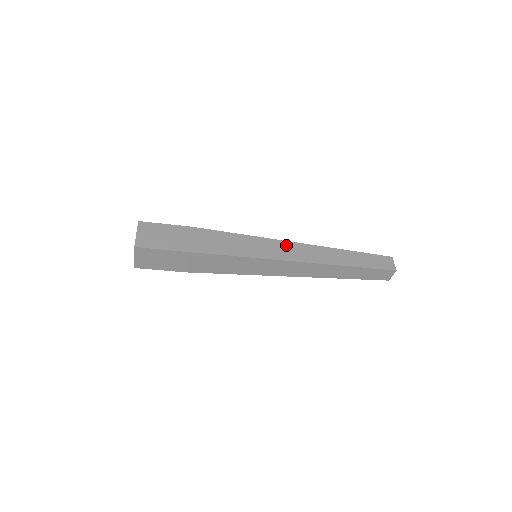
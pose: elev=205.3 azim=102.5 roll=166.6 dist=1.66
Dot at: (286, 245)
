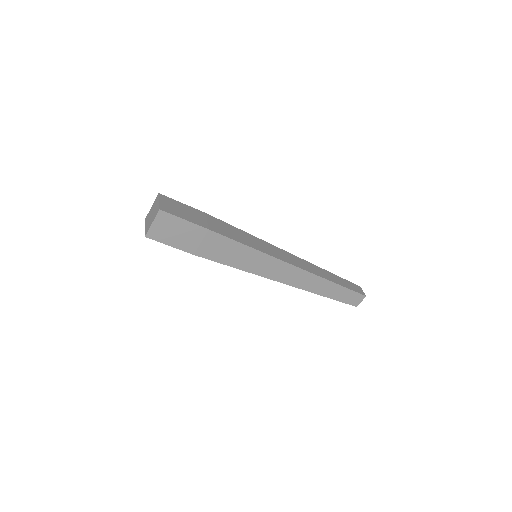
Dot at: (283, 252)
